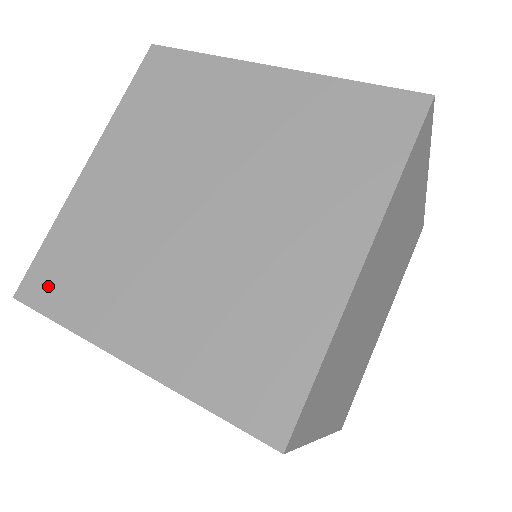
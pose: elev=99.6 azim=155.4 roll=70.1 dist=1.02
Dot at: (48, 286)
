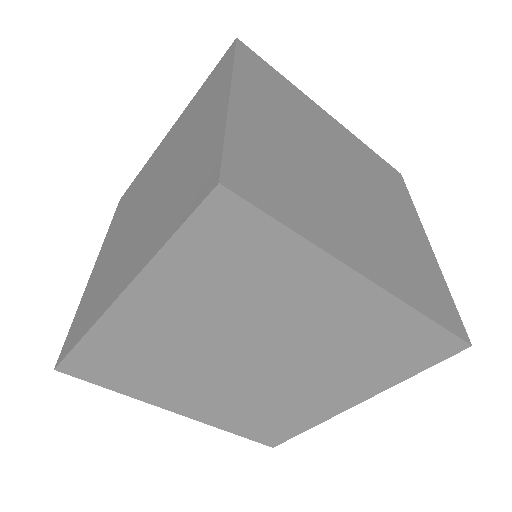
Dot at: (74, 335)
